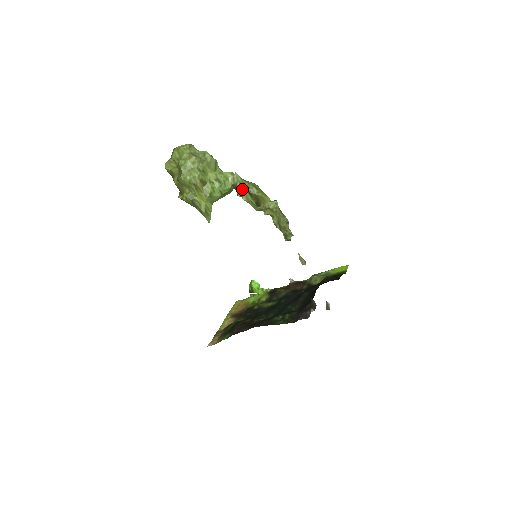
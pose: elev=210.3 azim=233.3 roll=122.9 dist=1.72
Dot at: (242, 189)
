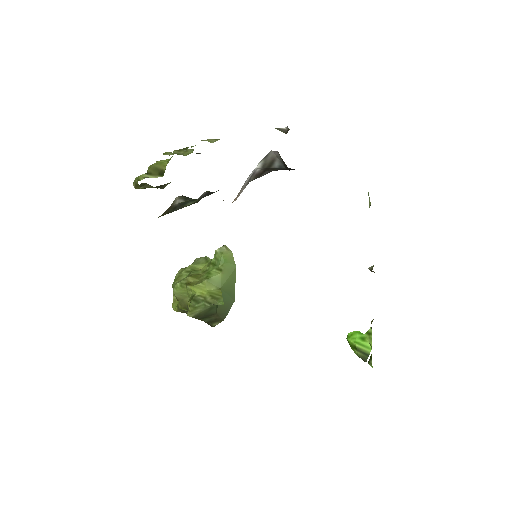
Dot at: (138, 177)
